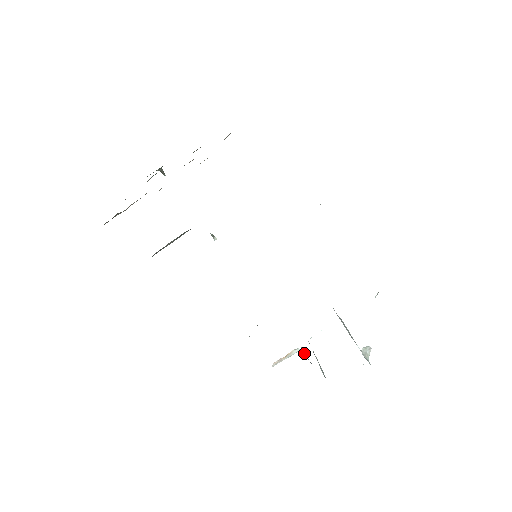
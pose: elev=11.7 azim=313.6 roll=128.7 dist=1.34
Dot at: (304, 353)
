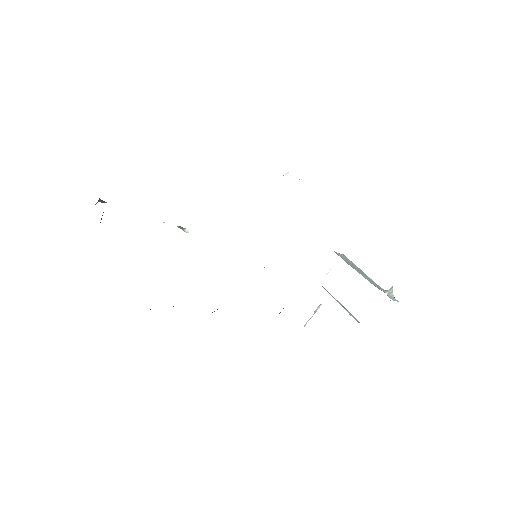
Dot at: occluded
